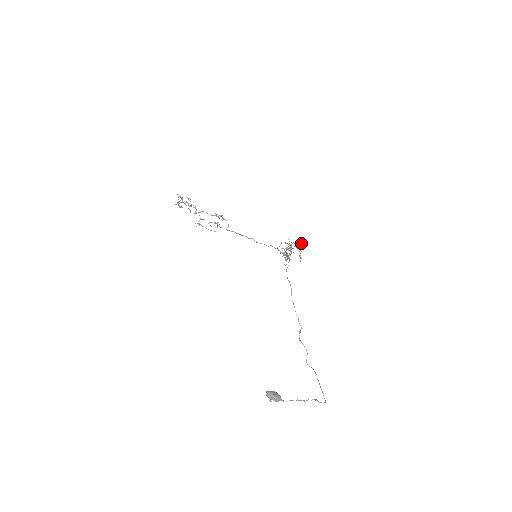
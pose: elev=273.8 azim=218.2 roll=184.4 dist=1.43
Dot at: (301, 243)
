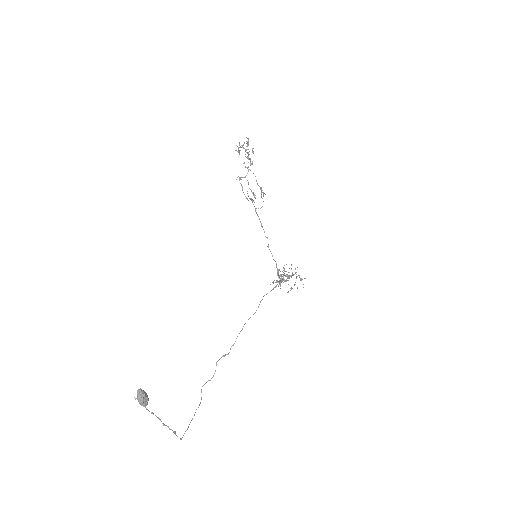
Dot at: occluded
